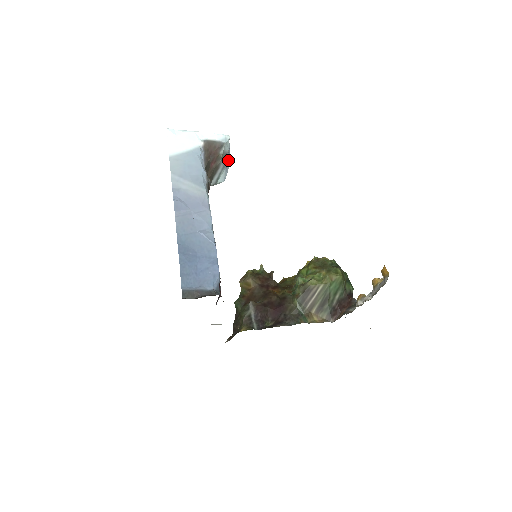
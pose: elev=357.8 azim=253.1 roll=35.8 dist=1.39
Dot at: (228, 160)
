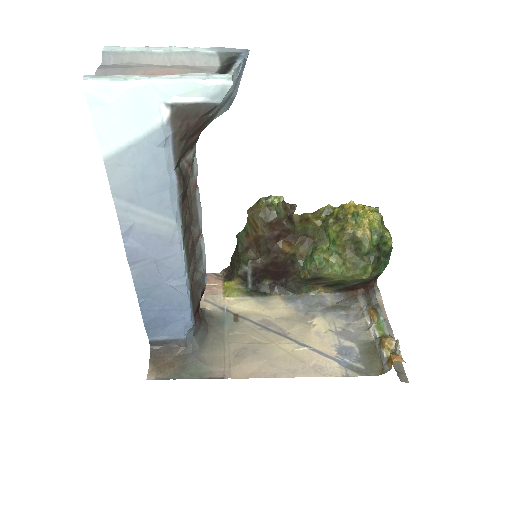
Dot at: (237, 79)
